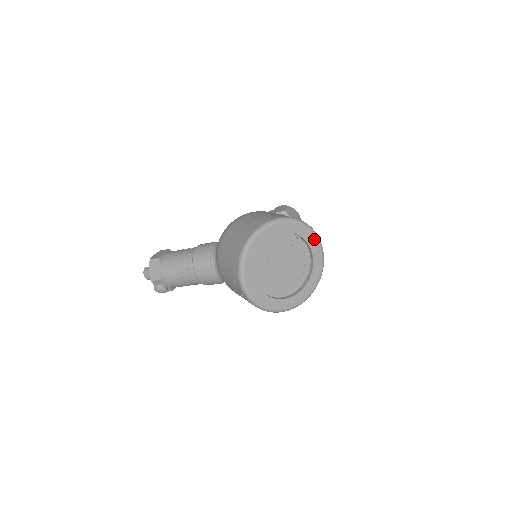
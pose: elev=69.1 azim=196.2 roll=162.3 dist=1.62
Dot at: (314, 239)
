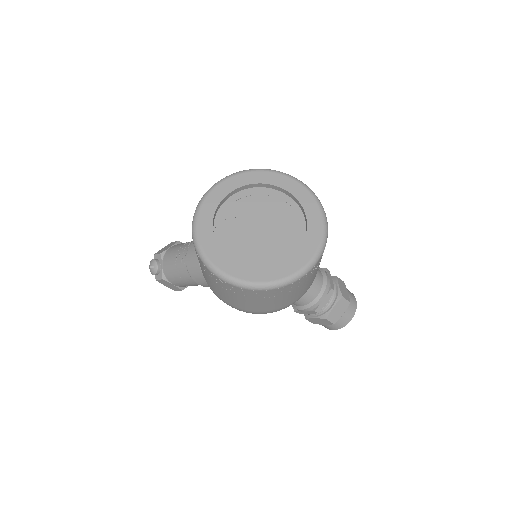
Dot at: (319, 222)
